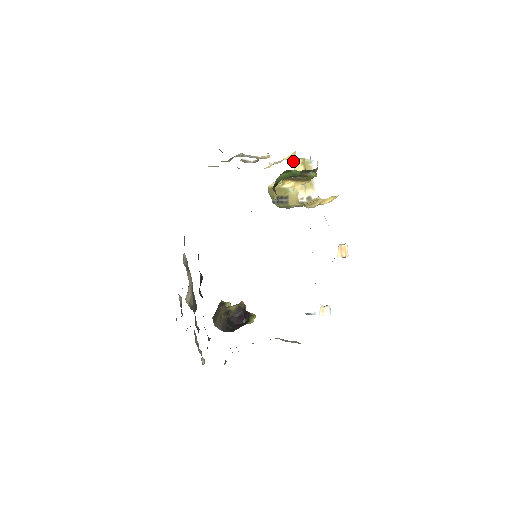
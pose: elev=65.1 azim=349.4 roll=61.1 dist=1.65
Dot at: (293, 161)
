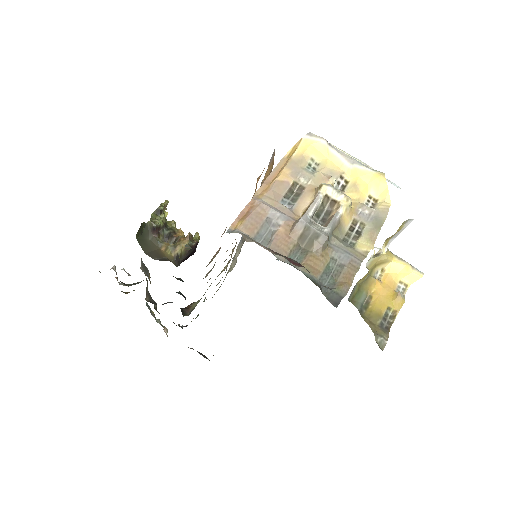
Dot at: occluded
